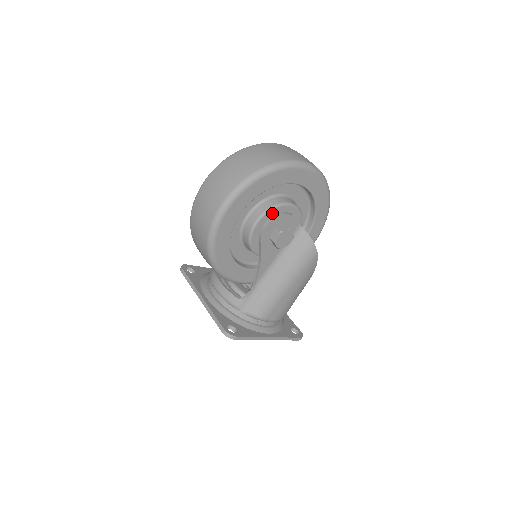
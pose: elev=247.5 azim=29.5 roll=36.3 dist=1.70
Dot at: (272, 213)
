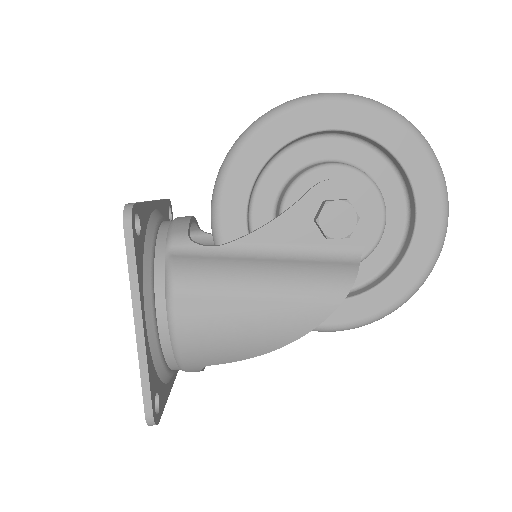
Dot at: (361, 182)
